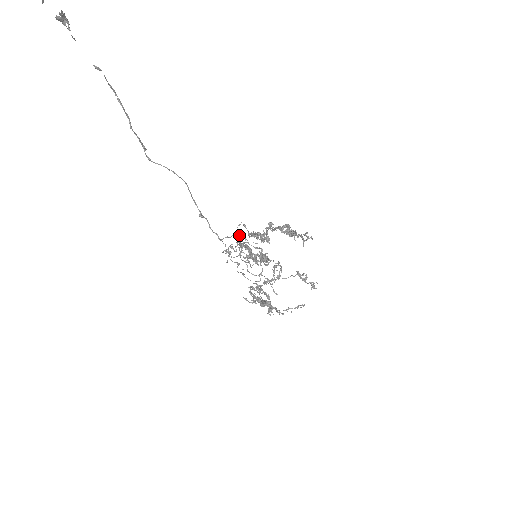
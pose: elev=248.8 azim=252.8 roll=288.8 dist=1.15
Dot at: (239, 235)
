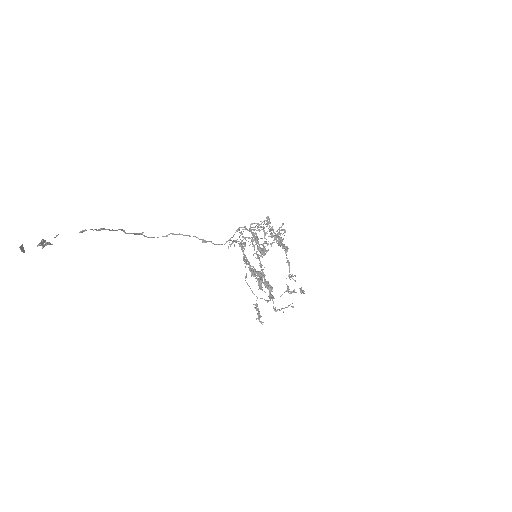
Dot at: occluded
